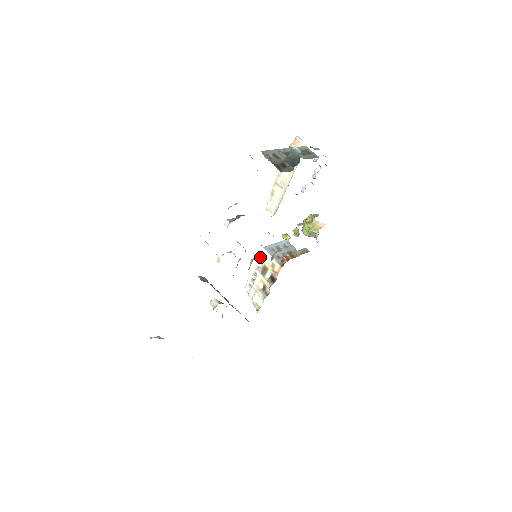
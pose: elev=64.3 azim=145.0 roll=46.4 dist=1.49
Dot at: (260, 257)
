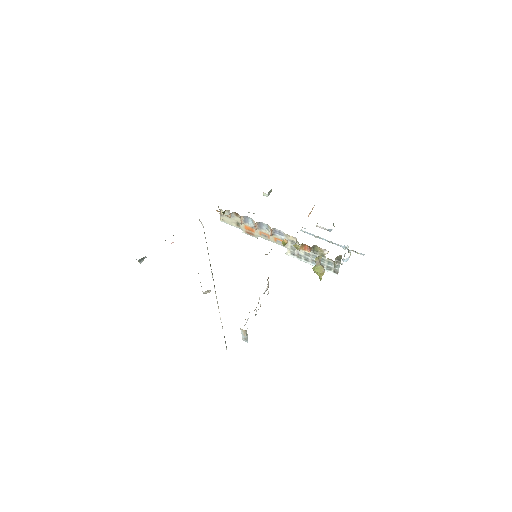
Dot at: occluded
